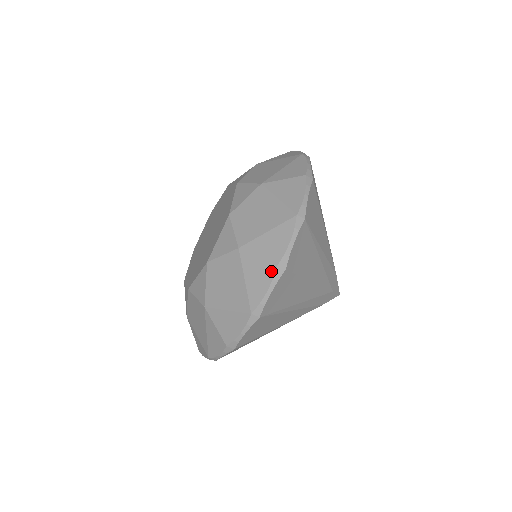
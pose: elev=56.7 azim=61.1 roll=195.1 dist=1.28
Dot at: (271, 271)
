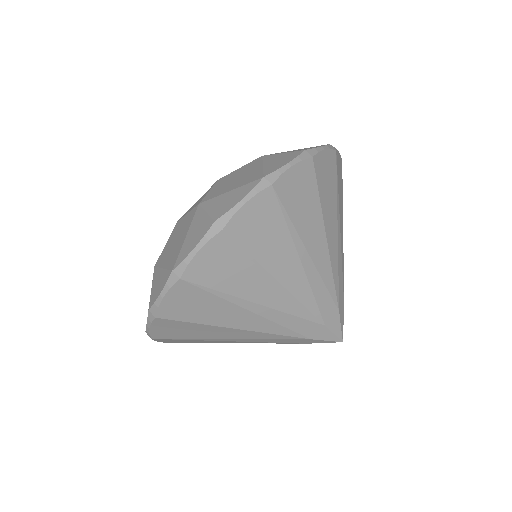
Dot at: (297, 153)
